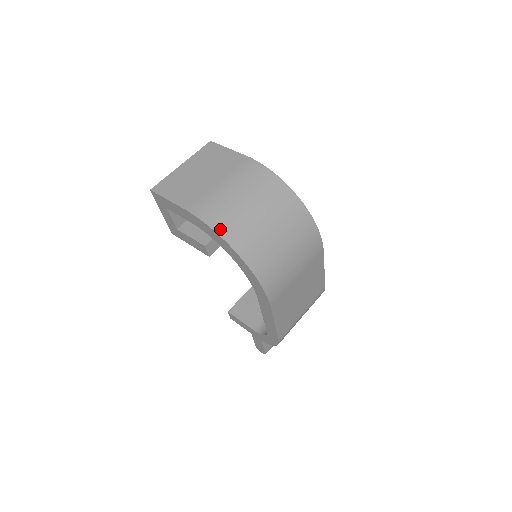
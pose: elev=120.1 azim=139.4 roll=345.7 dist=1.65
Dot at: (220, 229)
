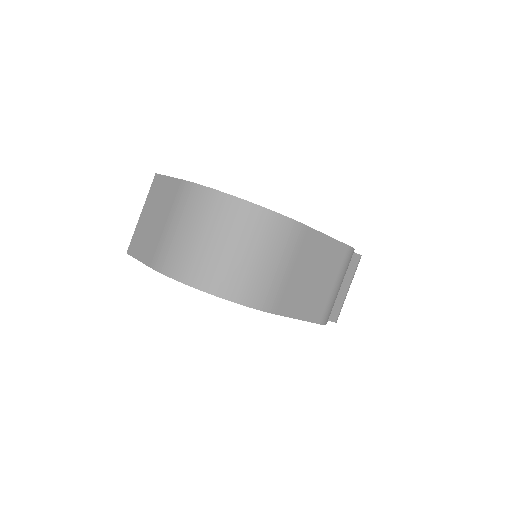
Dot at: (179, 276)
